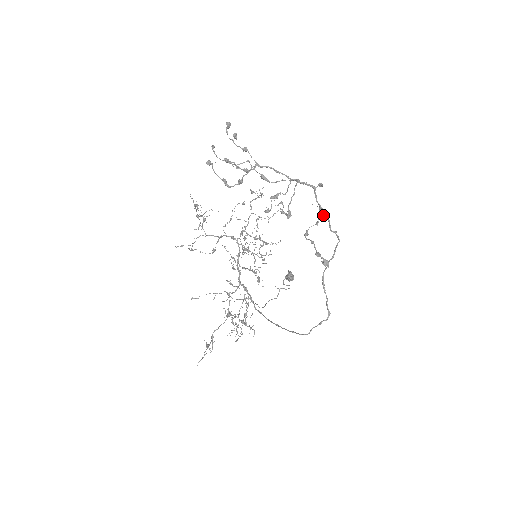
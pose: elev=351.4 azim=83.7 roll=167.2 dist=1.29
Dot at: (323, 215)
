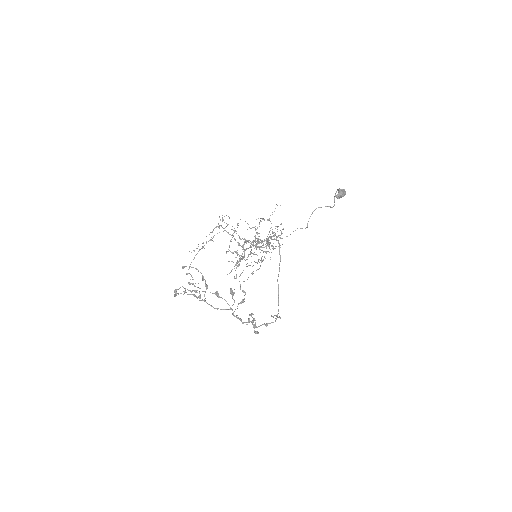
Dot at: (253, 325)
